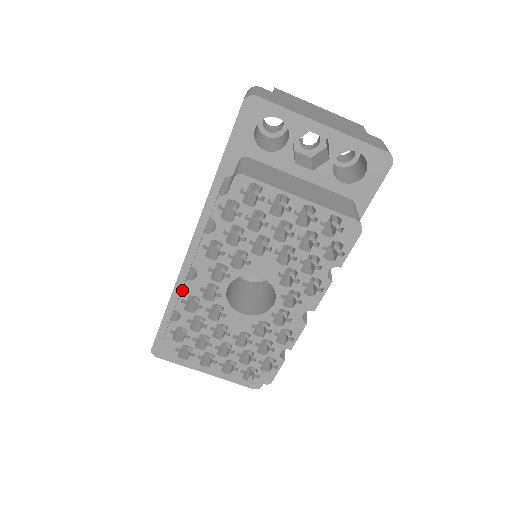
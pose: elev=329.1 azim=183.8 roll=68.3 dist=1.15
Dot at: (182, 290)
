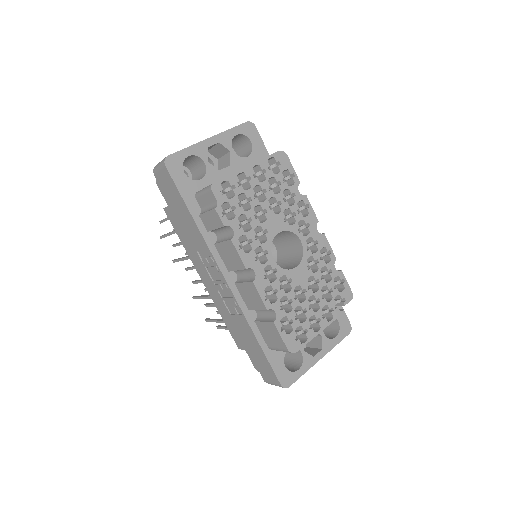
Dot at: (258, 292)
